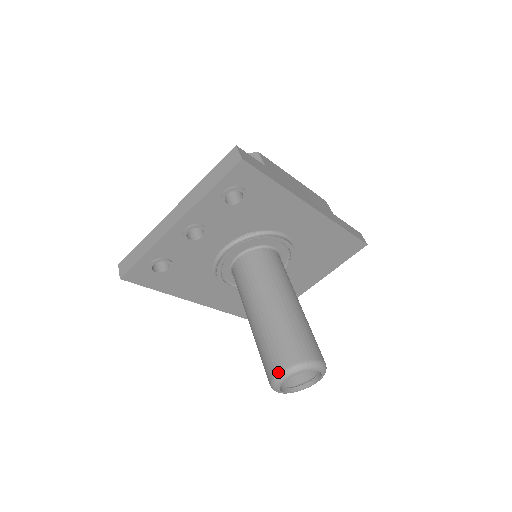
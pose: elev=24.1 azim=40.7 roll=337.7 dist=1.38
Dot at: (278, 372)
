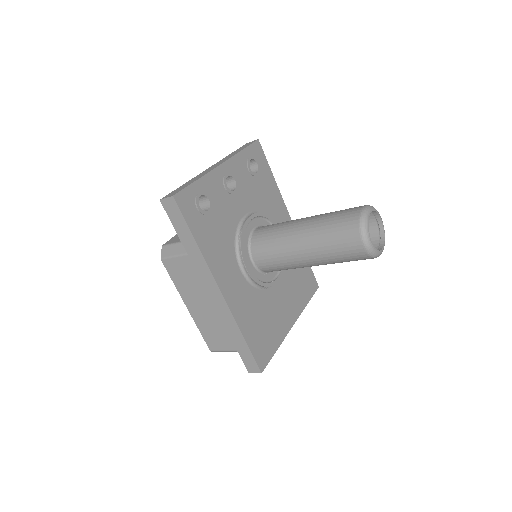
Dot at: (361, 208)
